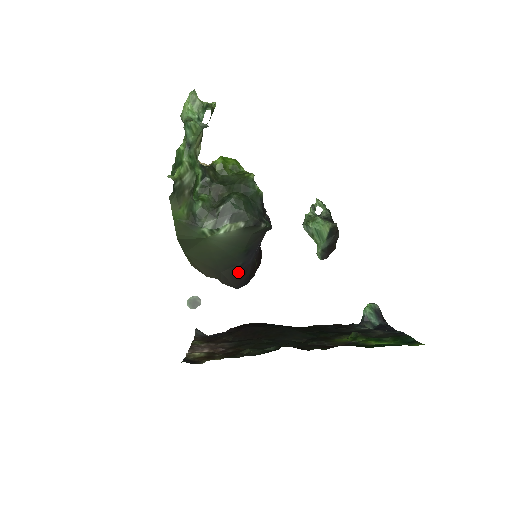
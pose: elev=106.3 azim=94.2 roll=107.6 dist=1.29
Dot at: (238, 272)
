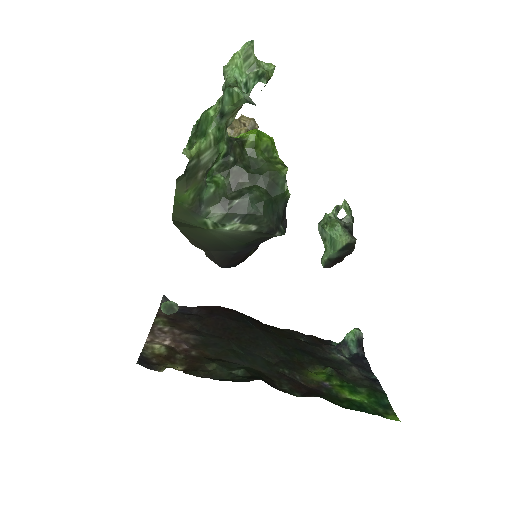
Dot at: (229, 257)
